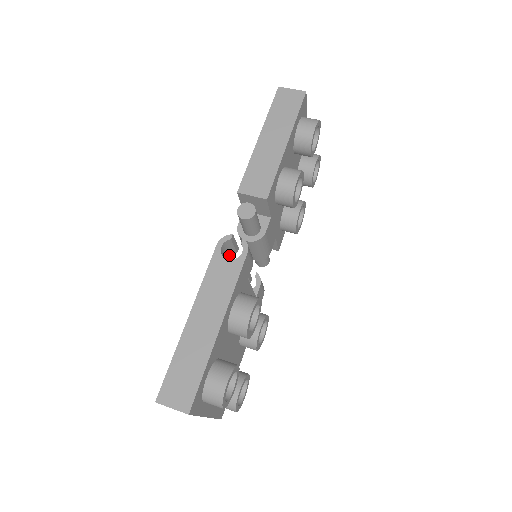
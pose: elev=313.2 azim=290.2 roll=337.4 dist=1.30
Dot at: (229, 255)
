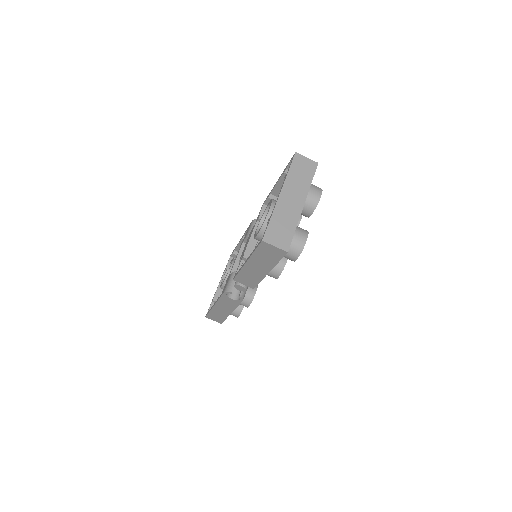
Dot at: occluded
